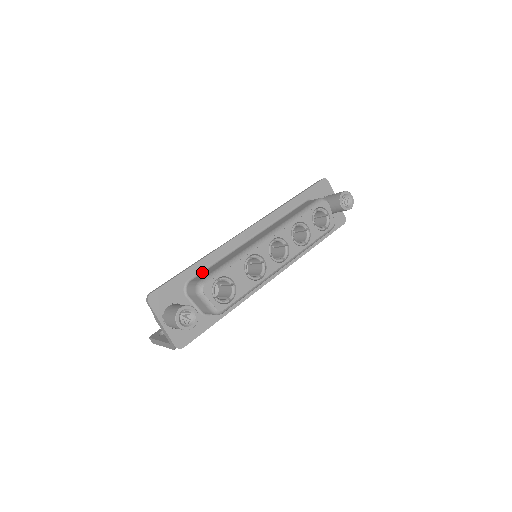
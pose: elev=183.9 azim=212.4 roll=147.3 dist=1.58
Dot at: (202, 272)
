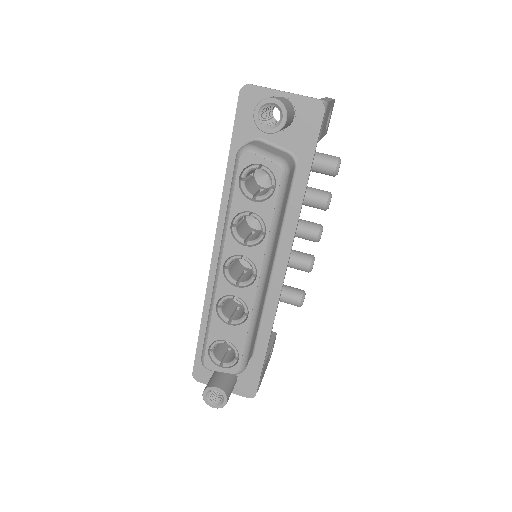
Dot at: occluded
